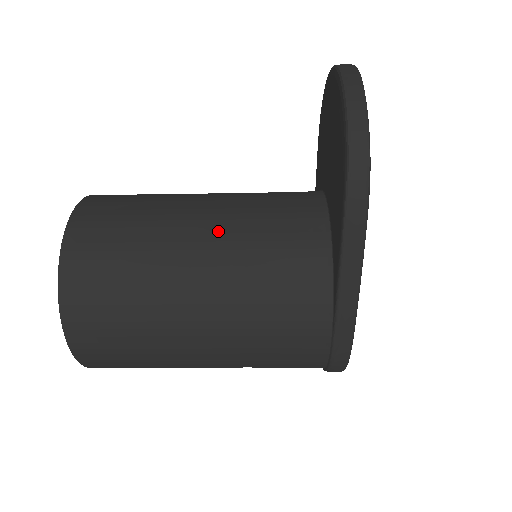
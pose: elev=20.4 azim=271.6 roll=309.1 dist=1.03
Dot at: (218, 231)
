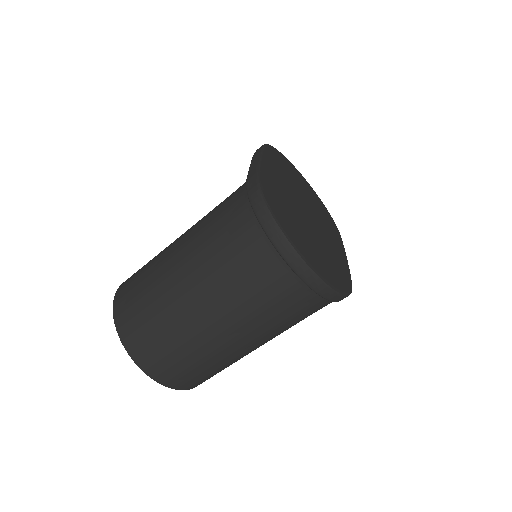
Dot at: occluded
